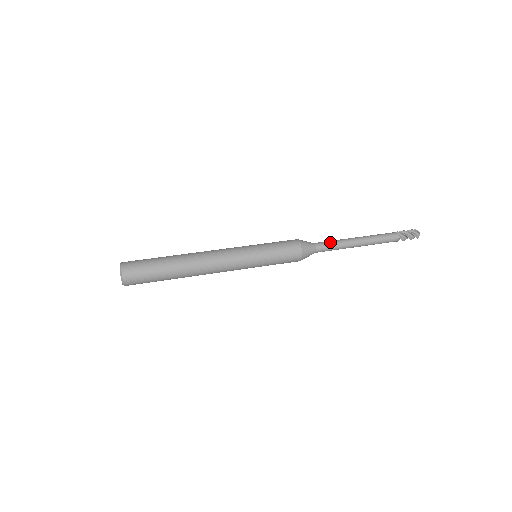
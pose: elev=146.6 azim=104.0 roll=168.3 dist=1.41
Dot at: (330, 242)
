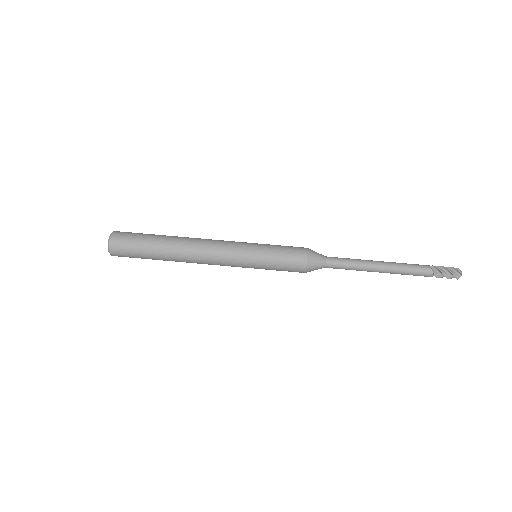
Dot at: (345, 259)
